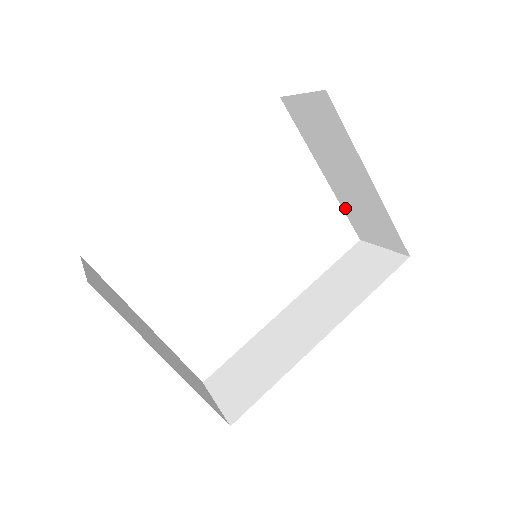
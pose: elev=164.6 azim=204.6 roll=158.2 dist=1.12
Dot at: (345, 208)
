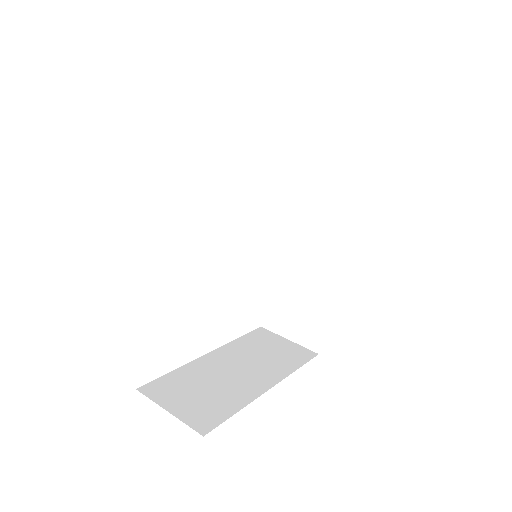
Dot at: occluded
